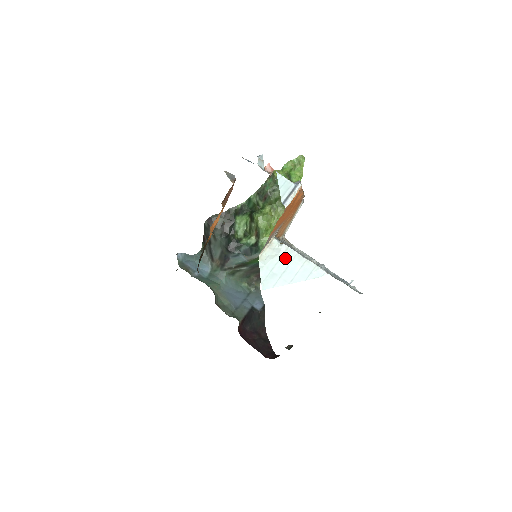
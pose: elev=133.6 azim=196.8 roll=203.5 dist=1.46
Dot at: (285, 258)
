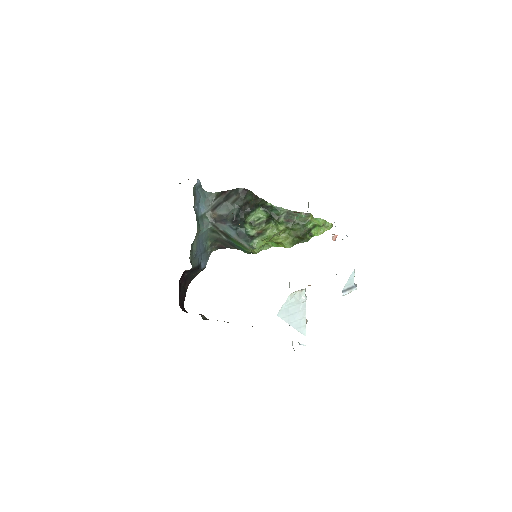
Dot at: (299, 306)
